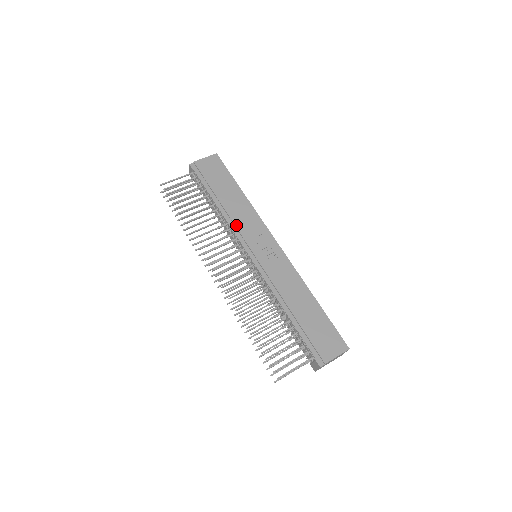
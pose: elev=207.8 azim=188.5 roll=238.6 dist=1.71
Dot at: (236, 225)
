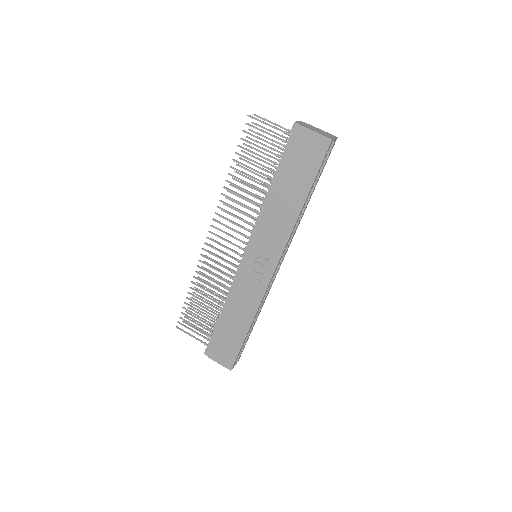
Dot at: (261, 224)
